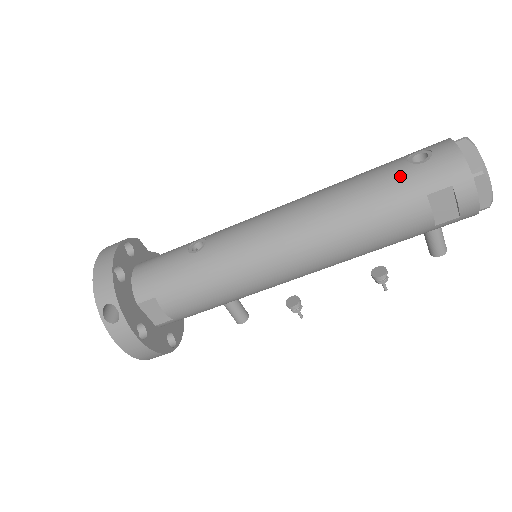
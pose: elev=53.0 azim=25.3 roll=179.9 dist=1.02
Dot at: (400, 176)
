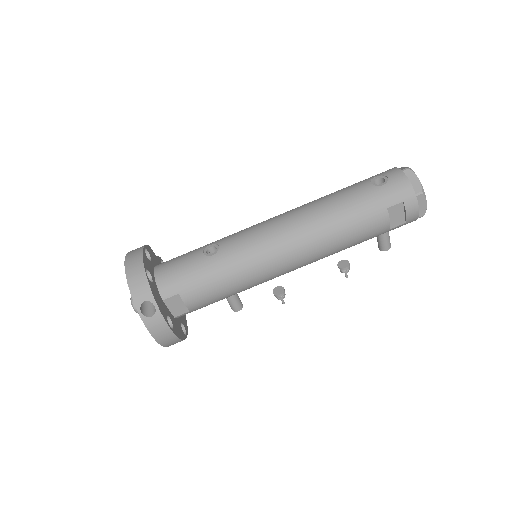
Dot at: (368, 195)
